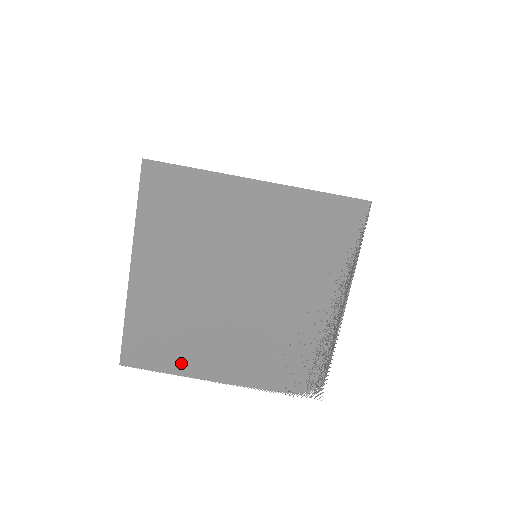
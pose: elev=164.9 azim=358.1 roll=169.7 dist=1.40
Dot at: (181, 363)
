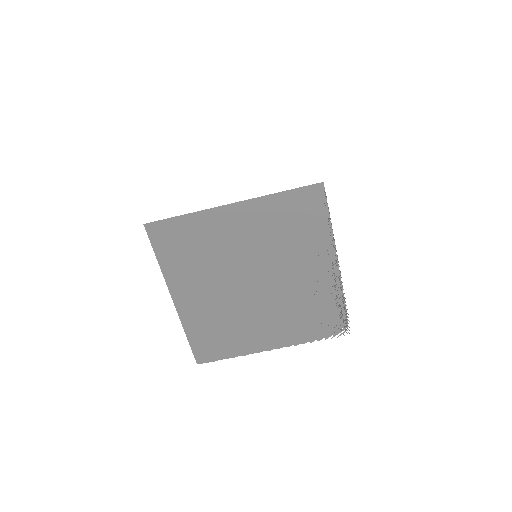
Dot at: (239, 347)
